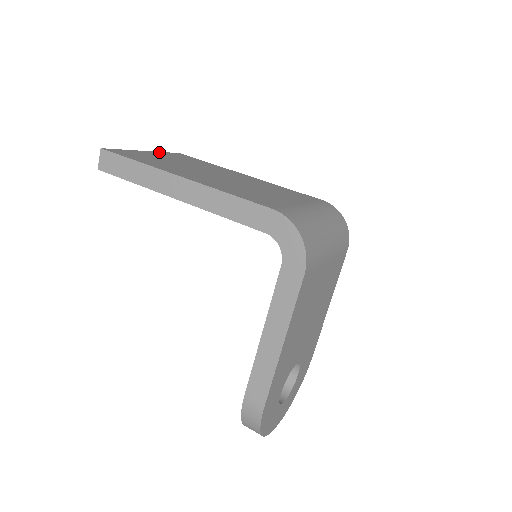
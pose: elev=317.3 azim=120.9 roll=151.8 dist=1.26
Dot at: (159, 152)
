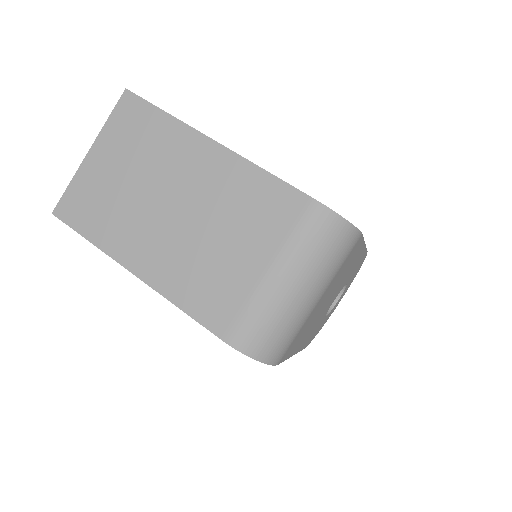
Dot at: (102, 132)
